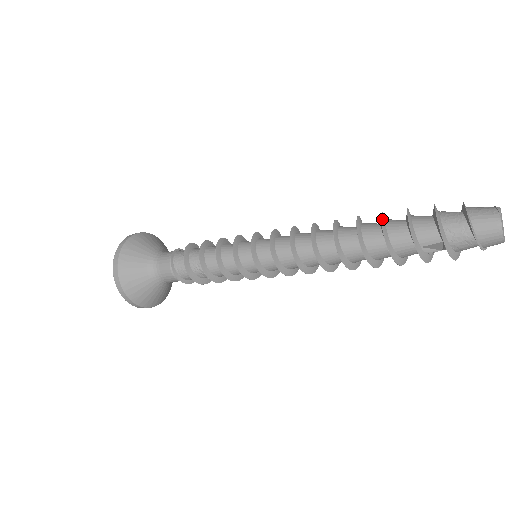
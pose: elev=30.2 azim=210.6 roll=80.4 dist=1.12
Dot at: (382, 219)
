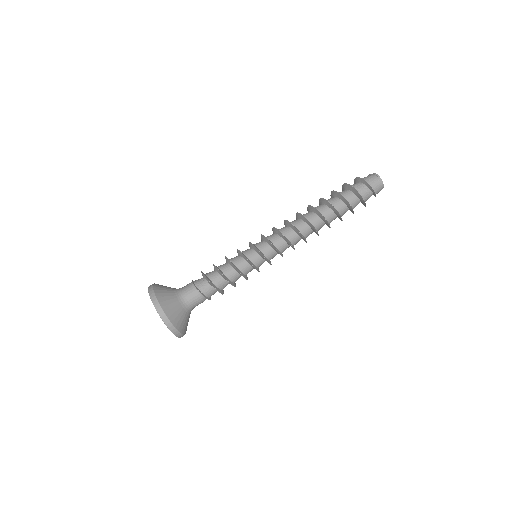
Dot at: (333, 206)
